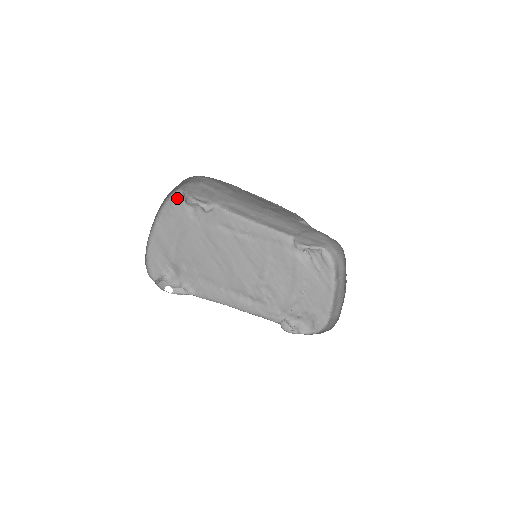
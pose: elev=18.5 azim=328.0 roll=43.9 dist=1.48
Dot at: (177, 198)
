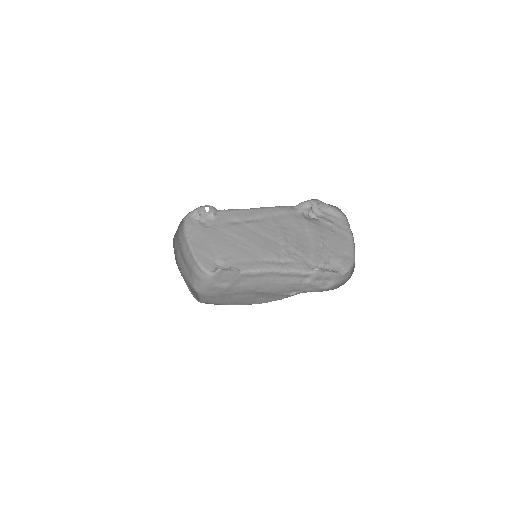
Dot at: (189, 220)
